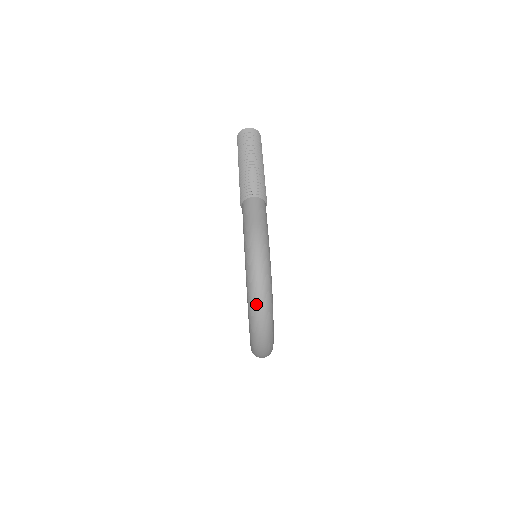
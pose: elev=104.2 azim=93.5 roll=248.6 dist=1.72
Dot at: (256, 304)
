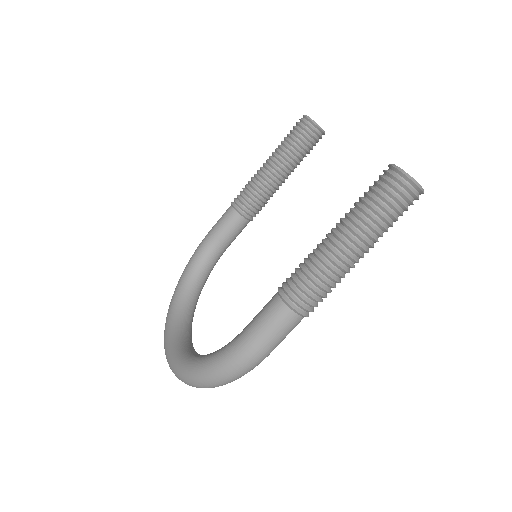
Dot at: (188, 384)
